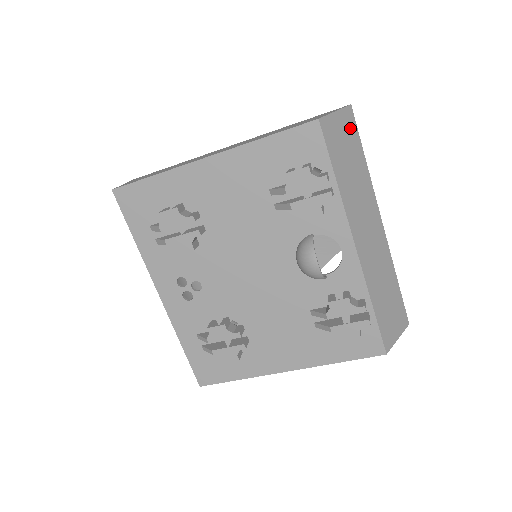
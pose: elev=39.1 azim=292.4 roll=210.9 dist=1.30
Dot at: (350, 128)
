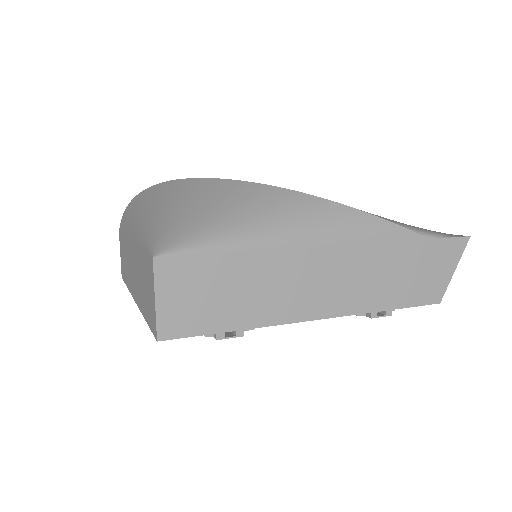
Dot at: occluded
